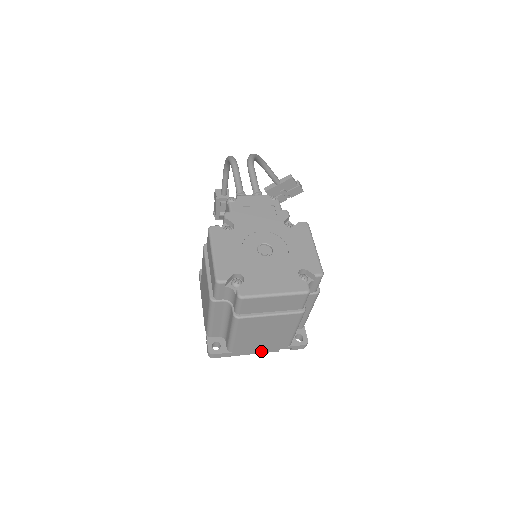
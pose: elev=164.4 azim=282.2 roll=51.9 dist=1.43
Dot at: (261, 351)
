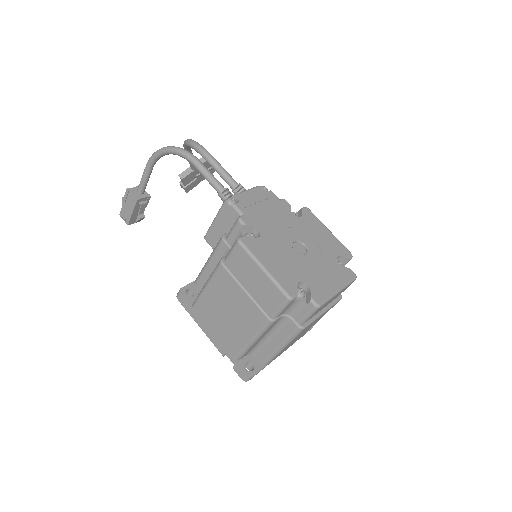
Dot at: occluded
